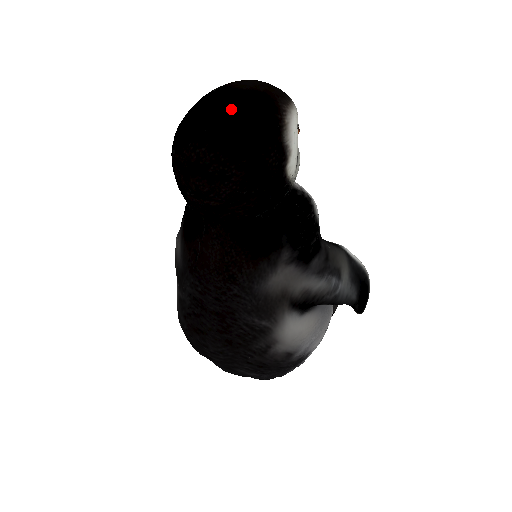
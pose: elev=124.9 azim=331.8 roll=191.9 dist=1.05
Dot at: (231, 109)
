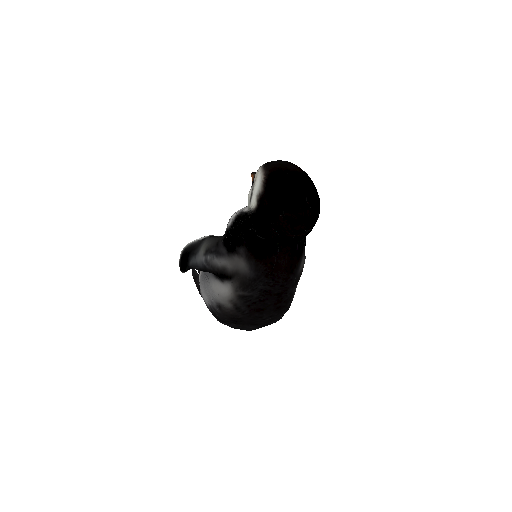
Dot at: (309, 186)
